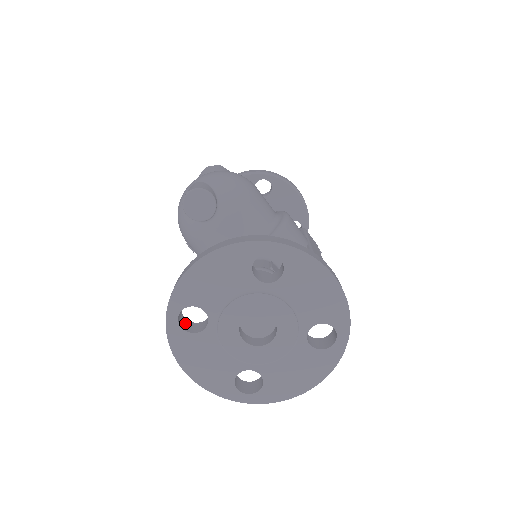
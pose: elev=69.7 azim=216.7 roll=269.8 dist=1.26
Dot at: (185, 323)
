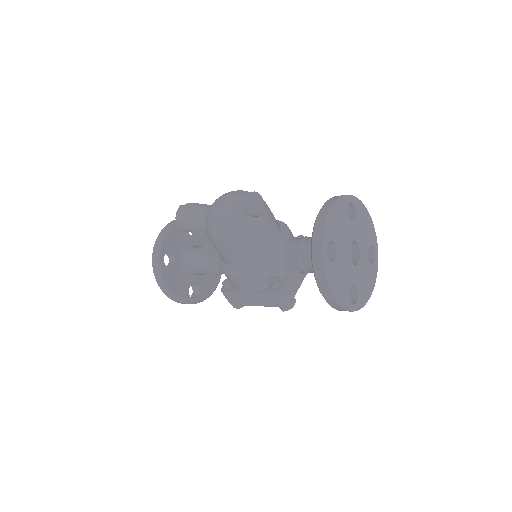
Dot at: occluded
